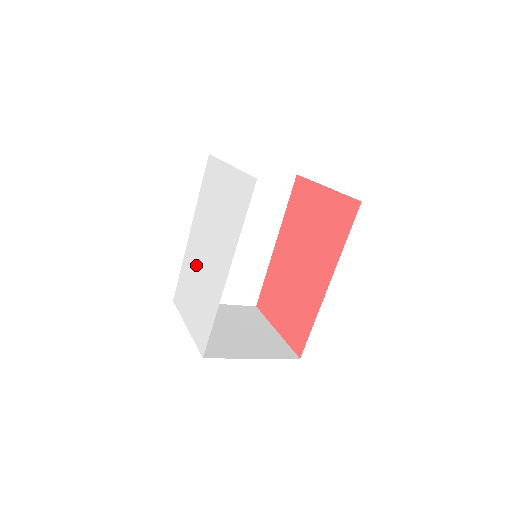
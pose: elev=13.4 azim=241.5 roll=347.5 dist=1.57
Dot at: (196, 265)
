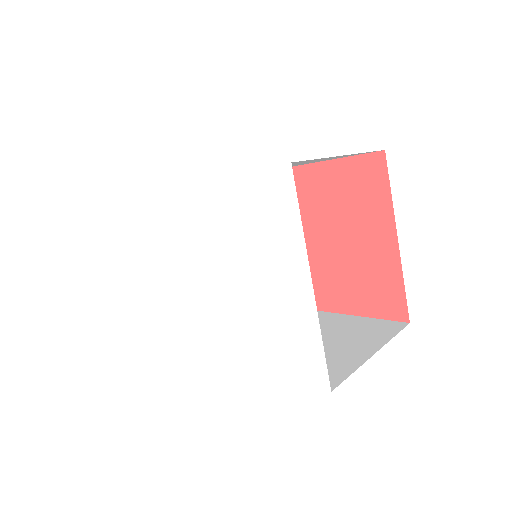
Dot at: (173, 250)
